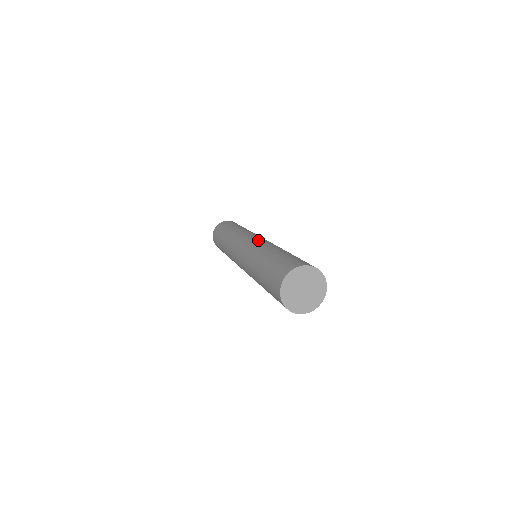
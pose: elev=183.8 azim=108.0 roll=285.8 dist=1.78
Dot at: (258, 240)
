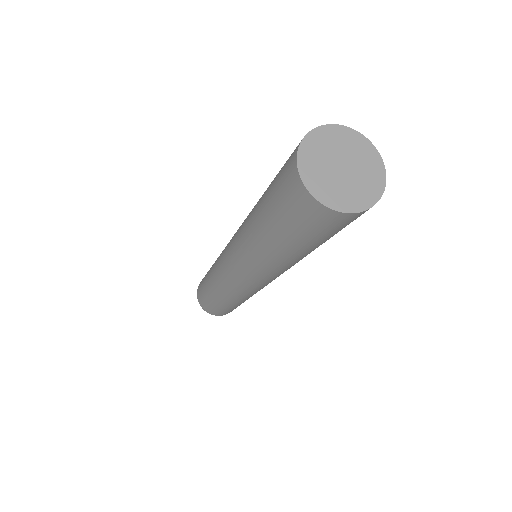
Dot at: occluded
